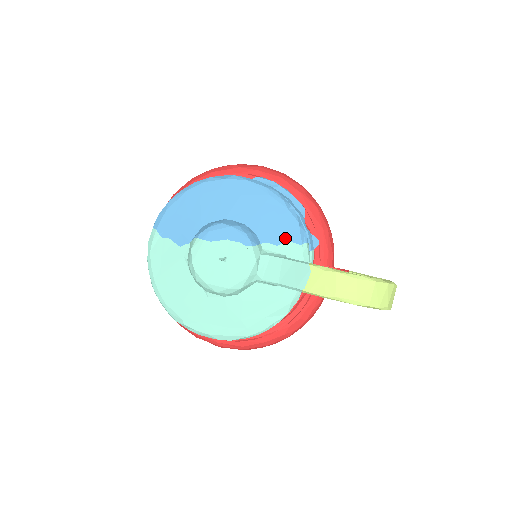
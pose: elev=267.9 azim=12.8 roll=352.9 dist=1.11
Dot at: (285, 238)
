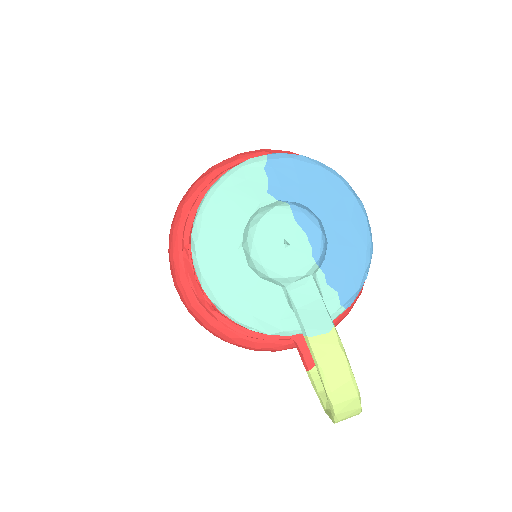
Dot at: (338, 287)
